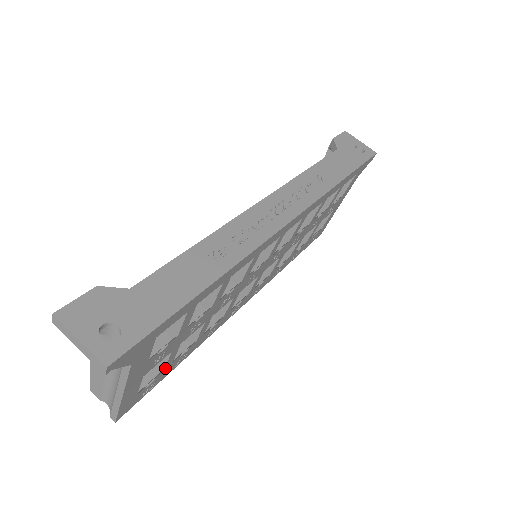
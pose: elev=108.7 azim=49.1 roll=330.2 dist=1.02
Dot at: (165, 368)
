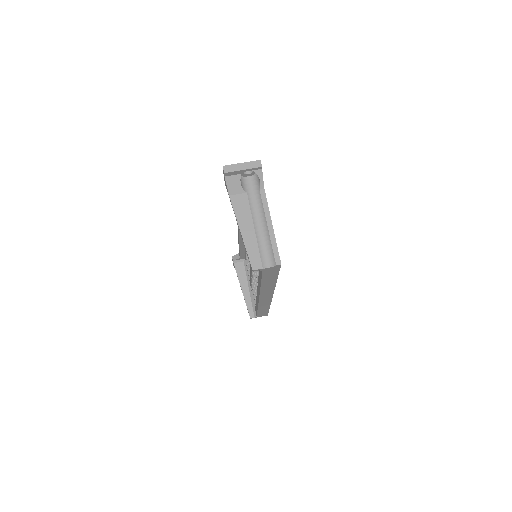
Dot at: occluded
